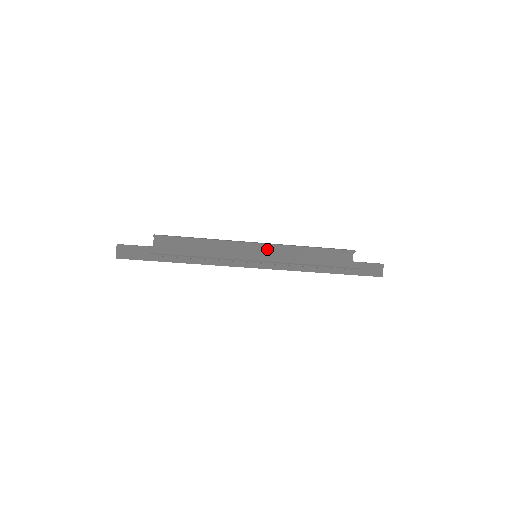
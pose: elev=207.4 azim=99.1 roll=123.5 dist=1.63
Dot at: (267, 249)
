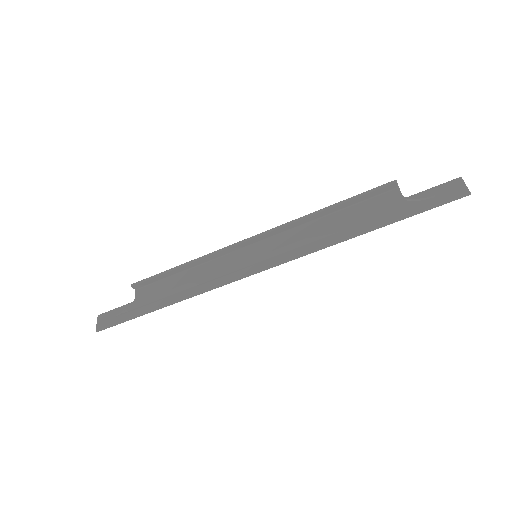
Dot at: (269, 242)
